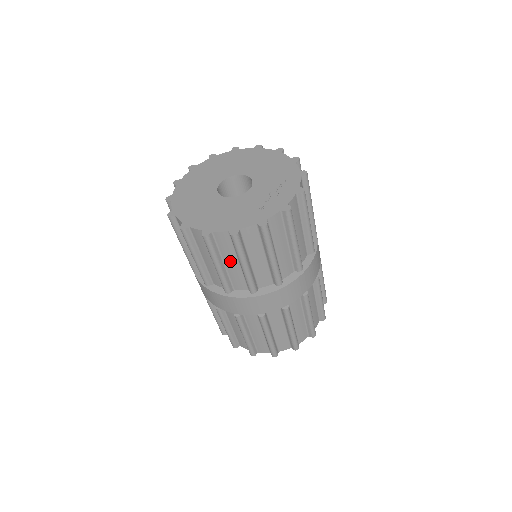
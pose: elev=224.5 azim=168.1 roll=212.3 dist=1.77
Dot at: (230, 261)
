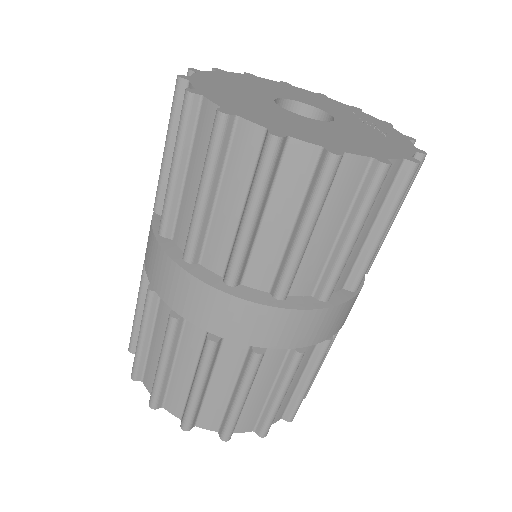
Dot at: (364, 227)
